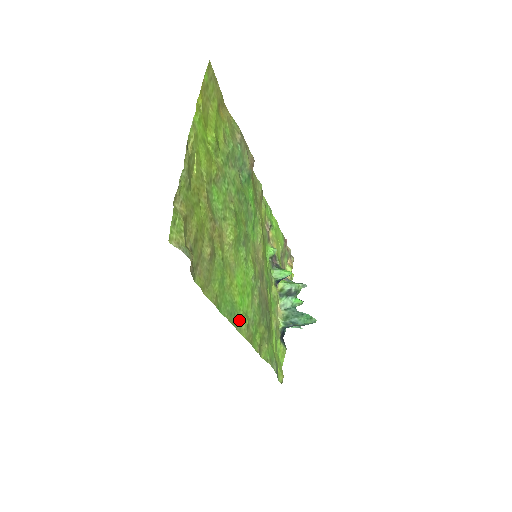
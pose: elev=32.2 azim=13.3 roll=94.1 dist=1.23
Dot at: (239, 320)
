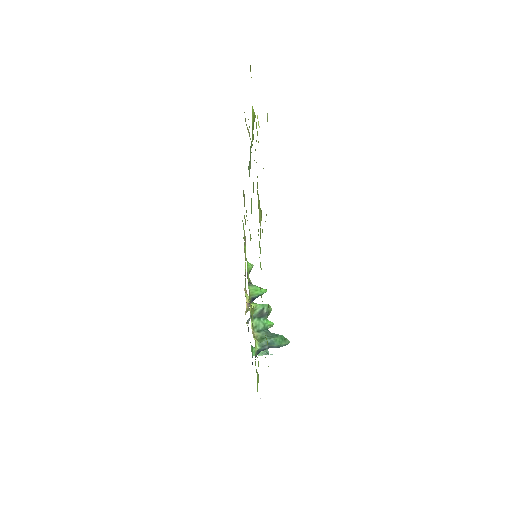
Dot at: (268, 307)
